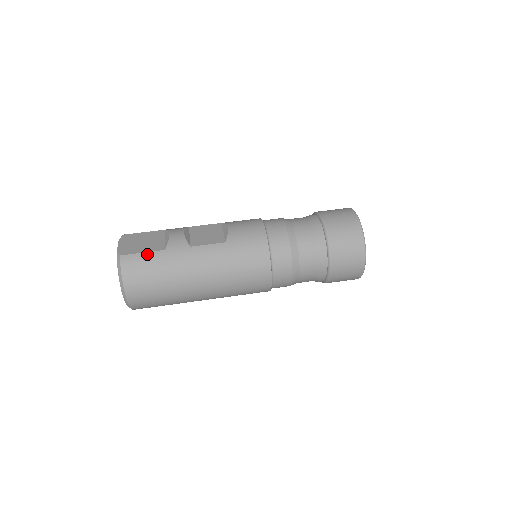
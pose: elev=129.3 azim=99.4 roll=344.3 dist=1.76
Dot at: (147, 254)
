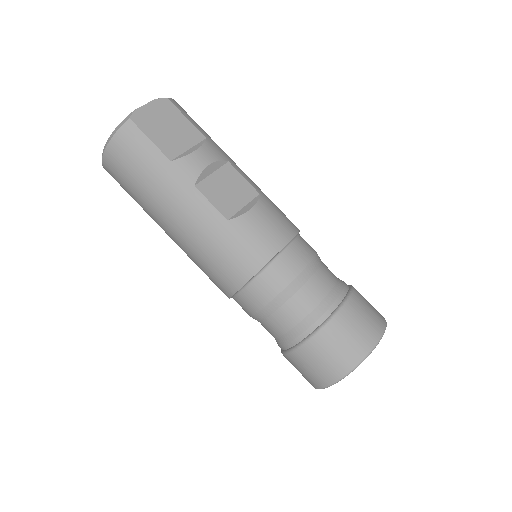
Dot at: (152, 146)
